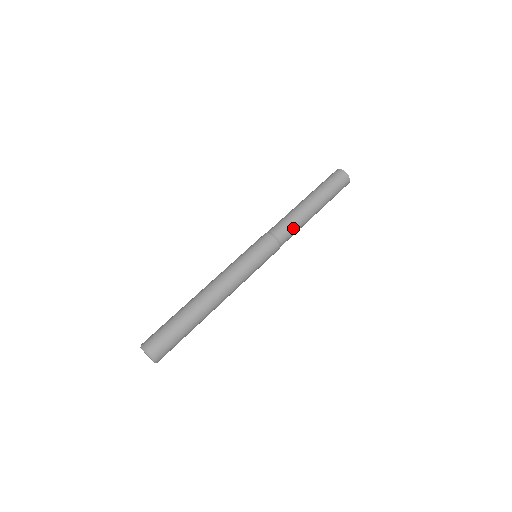
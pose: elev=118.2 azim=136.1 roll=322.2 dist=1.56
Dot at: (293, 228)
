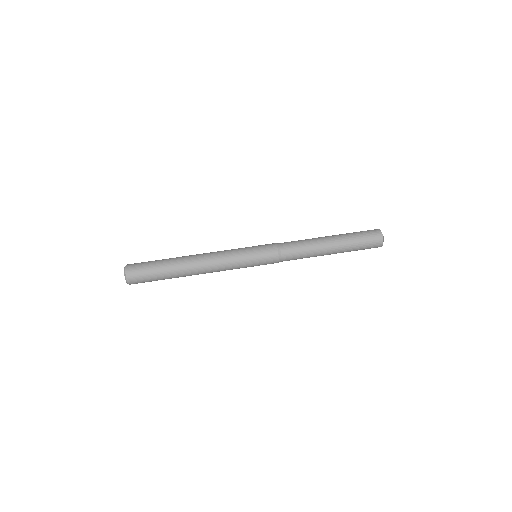
Dot at: (300, 257)
